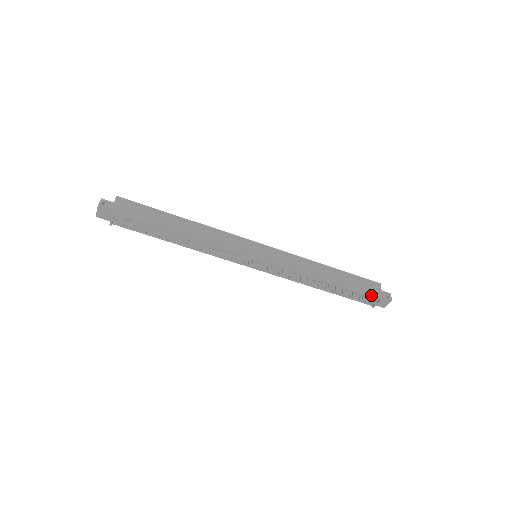
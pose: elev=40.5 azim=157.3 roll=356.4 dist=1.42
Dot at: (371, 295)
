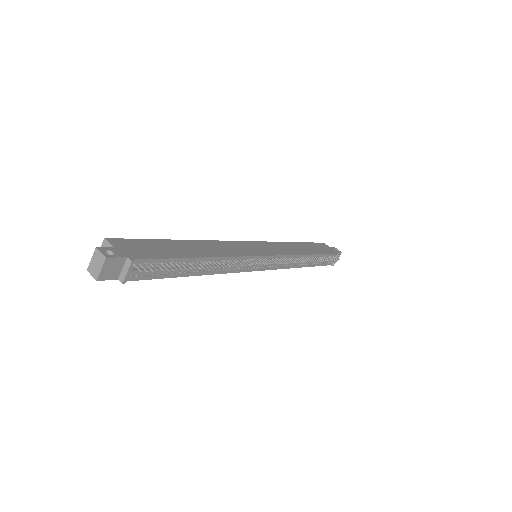
Dot at: (333, 253)
